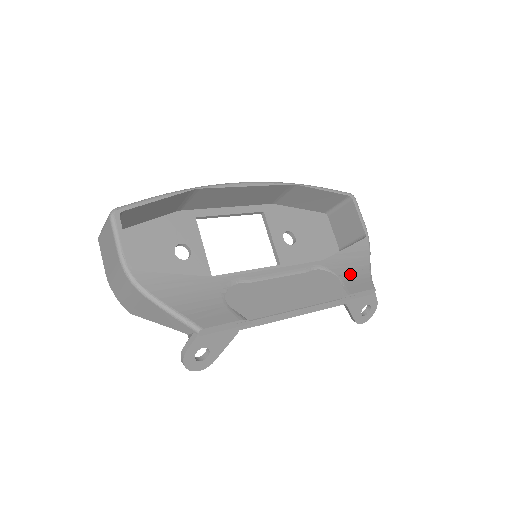
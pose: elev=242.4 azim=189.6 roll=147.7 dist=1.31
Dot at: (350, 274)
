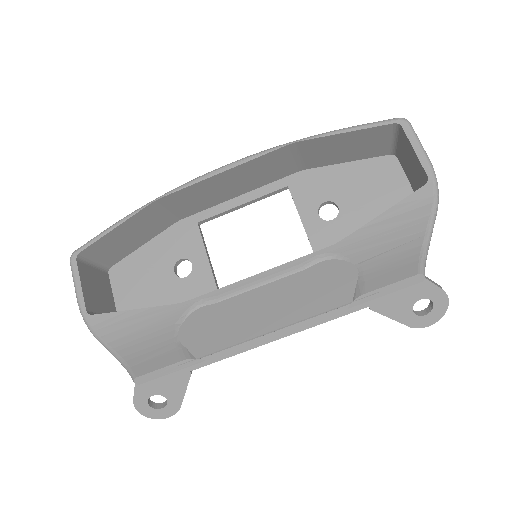
Dot at: (381, 256)
